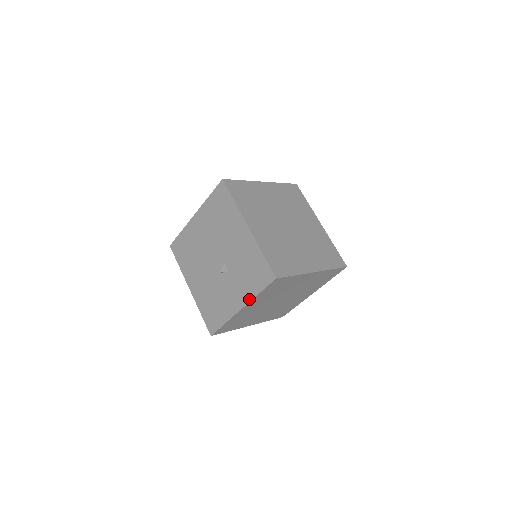
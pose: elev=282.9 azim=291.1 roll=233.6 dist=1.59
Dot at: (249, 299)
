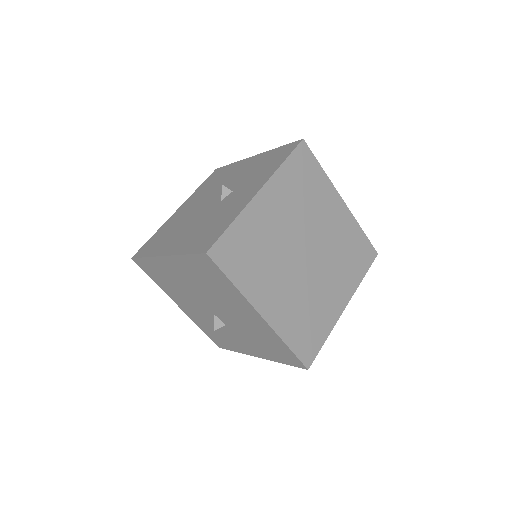
Dot at: (270, 175)
